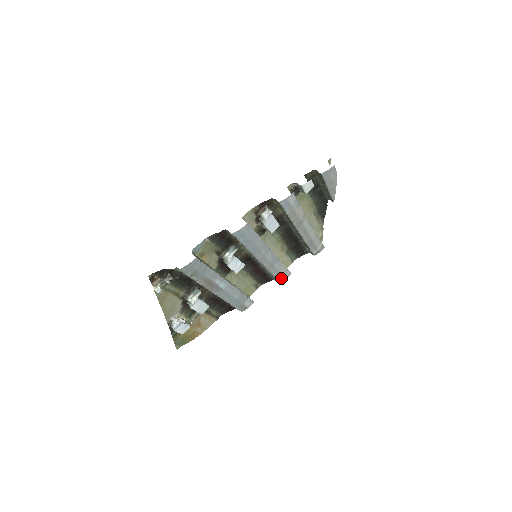
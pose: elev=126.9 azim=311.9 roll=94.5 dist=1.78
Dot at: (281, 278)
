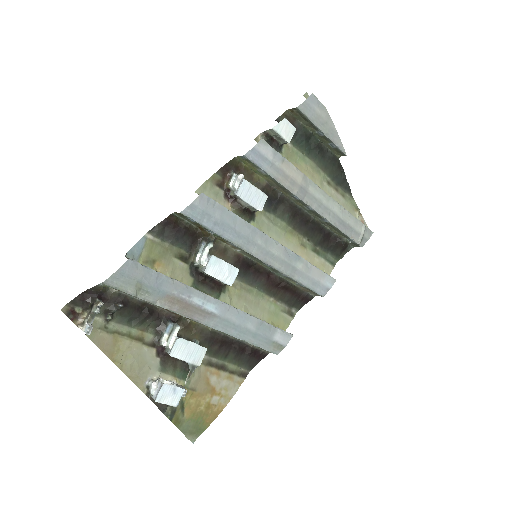
Dot at: (321, 289)
